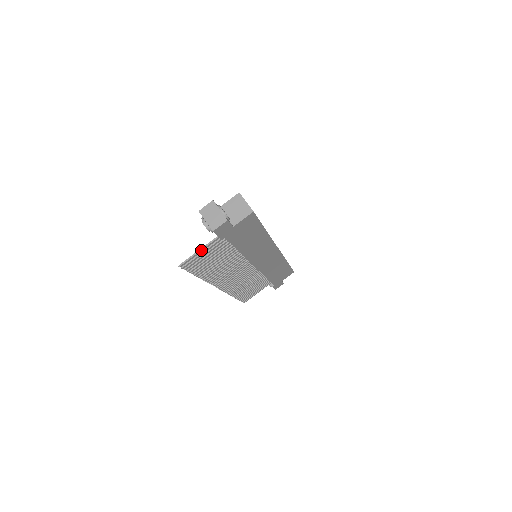
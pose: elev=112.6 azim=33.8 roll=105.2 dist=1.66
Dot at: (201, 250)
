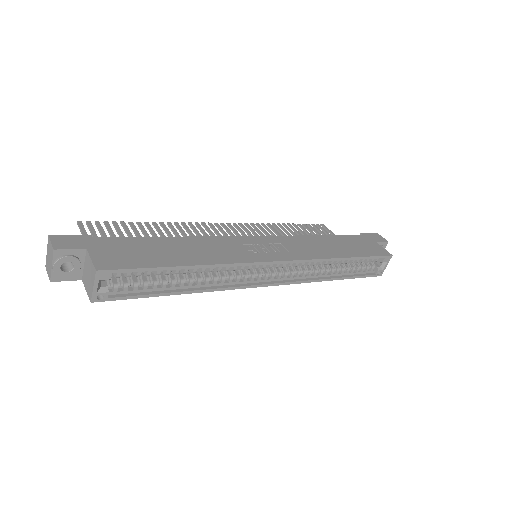
Dot at: occluded
